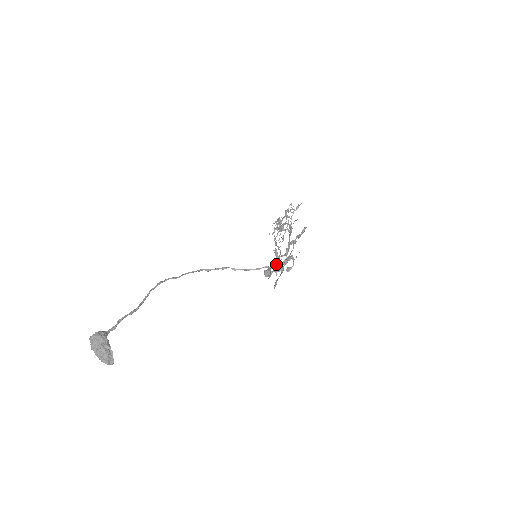
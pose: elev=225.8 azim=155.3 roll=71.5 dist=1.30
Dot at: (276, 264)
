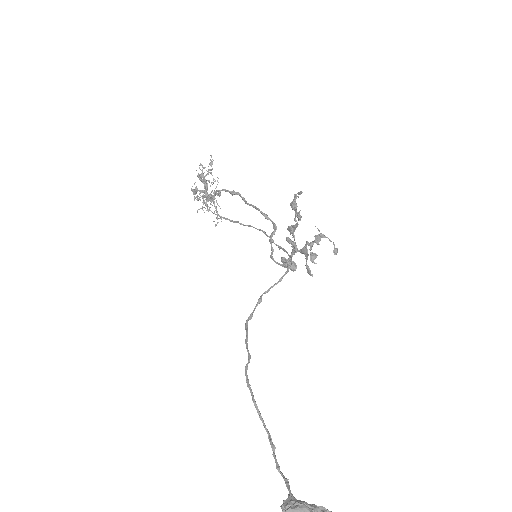
Dot at: (296, 251)
